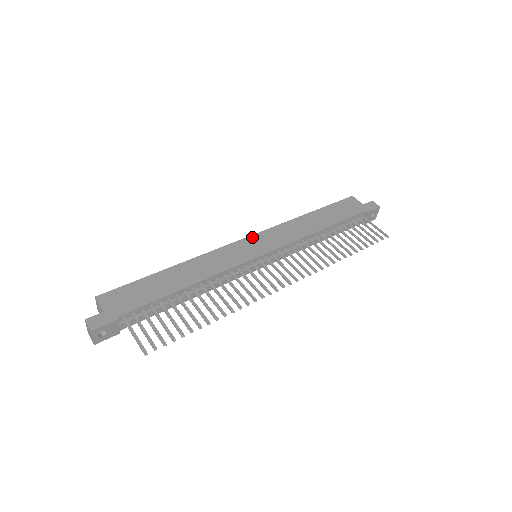
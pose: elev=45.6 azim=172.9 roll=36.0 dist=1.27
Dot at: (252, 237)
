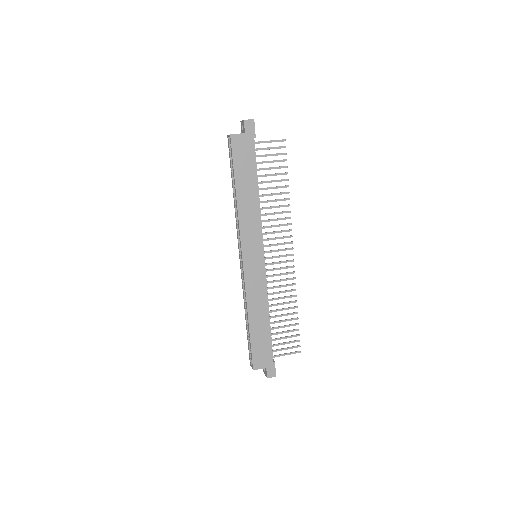
Dot at: (244, 254)
